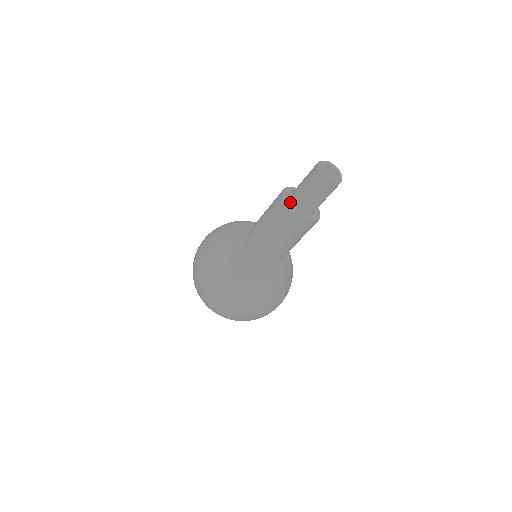
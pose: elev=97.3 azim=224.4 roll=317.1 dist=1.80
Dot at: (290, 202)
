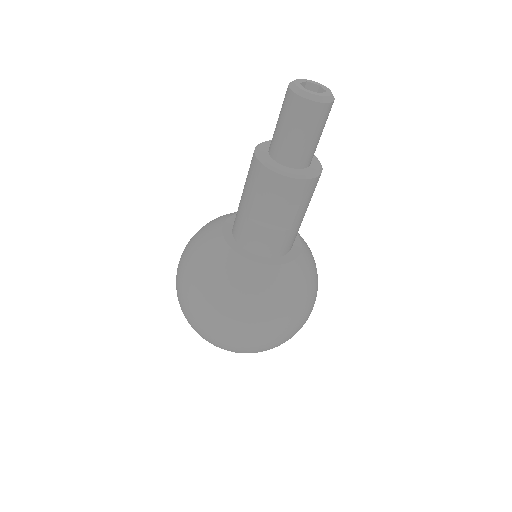
Dot at: (276, 165)
